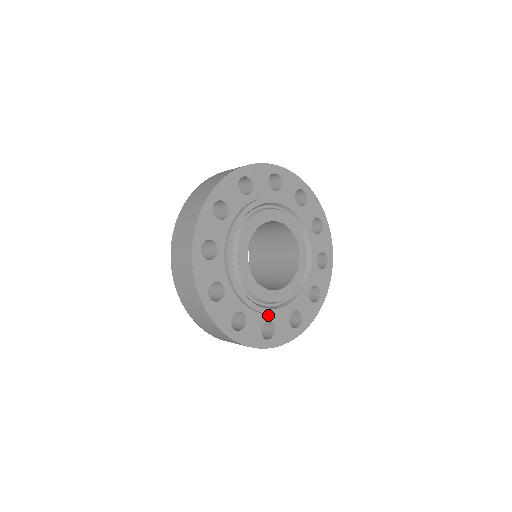
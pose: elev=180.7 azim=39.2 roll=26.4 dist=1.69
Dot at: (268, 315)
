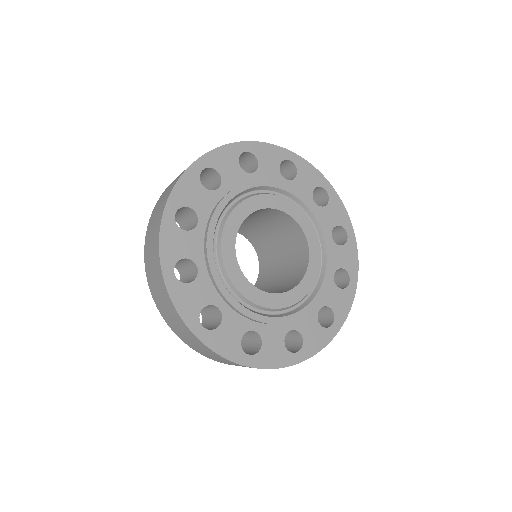
Dot at: (254, 323)
